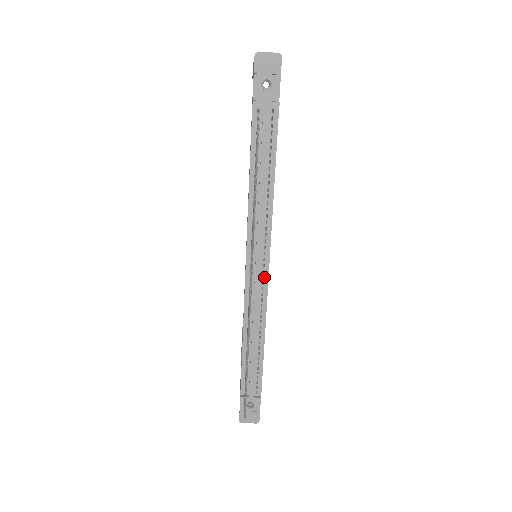
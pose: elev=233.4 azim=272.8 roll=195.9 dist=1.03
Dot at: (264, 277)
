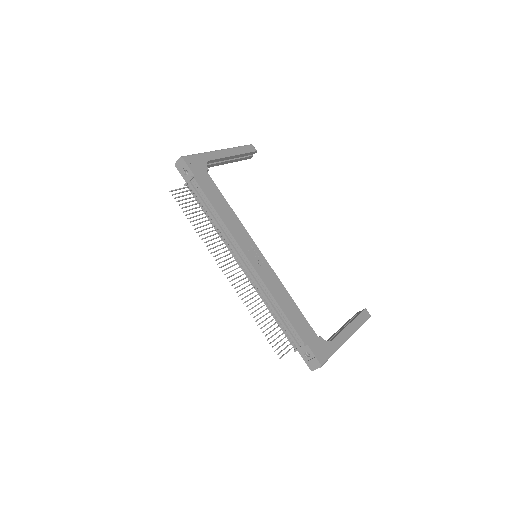
Dot at: (250, 265)
